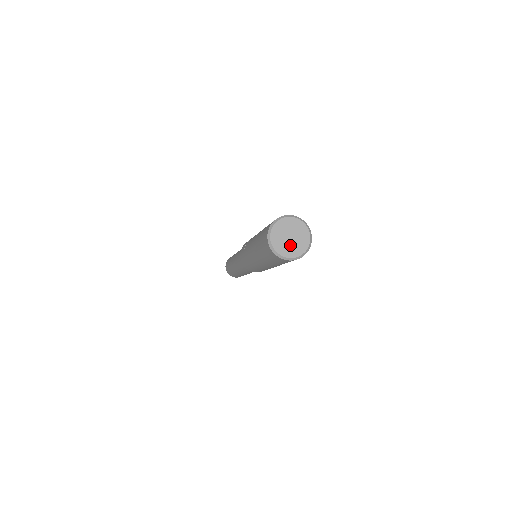
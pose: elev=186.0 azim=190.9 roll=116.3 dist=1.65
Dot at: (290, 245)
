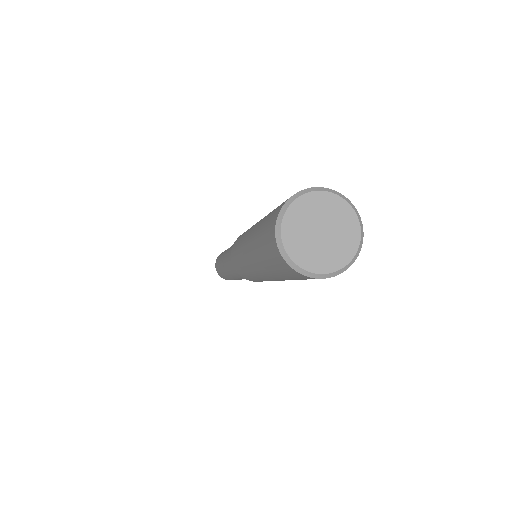
Dot at: (309, 240)
